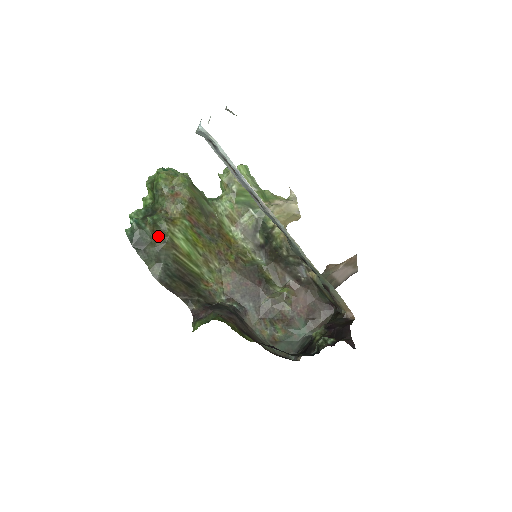
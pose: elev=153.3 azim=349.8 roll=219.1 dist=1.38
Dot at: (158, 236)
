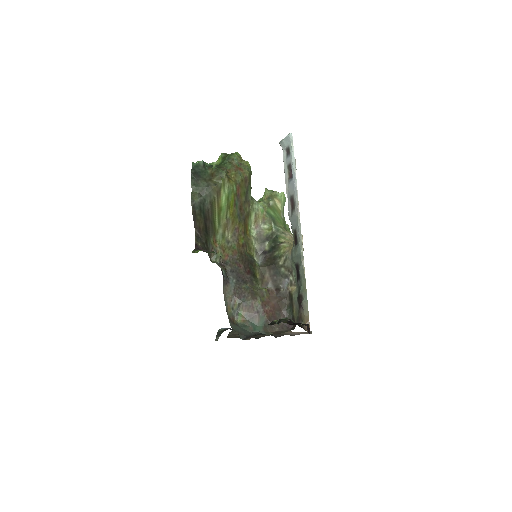
Dot at: (214, 178)
